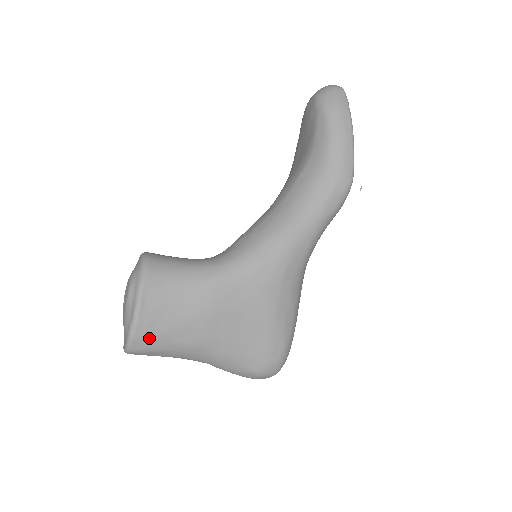
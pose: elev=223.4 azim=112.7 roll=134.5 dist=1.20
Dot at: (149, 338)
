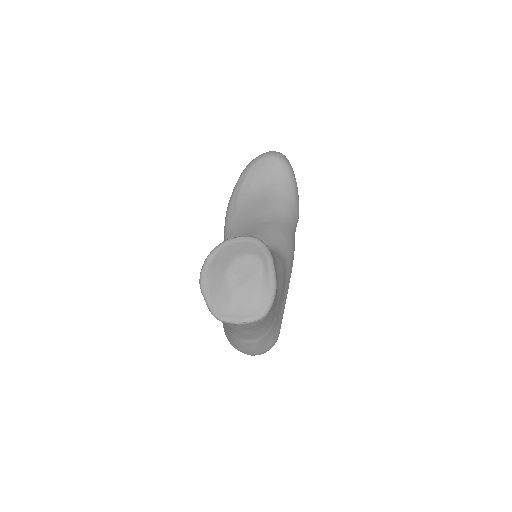
Dot at: occluded
